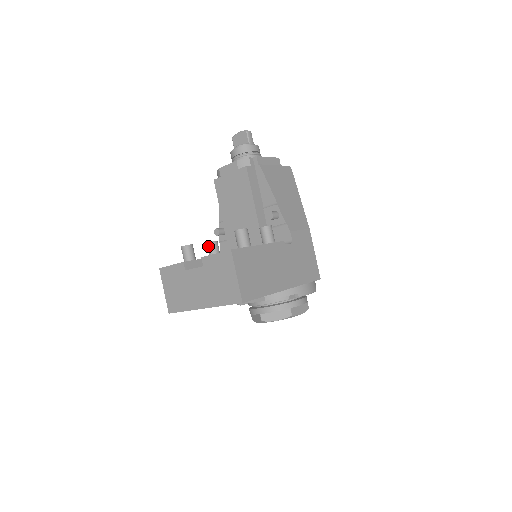
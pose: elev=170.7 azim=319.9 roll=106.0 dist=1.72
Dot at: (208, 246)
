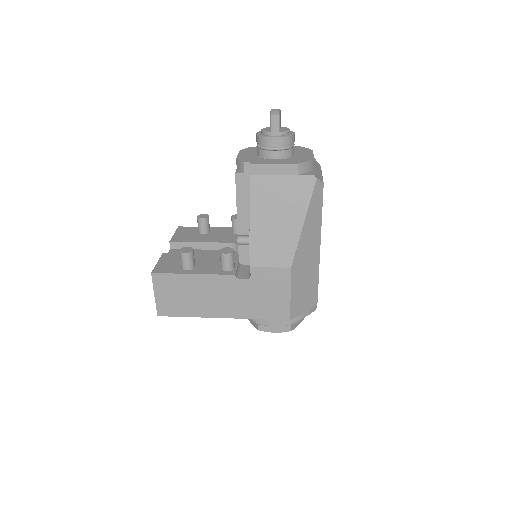
Dot at: (231, 220)
